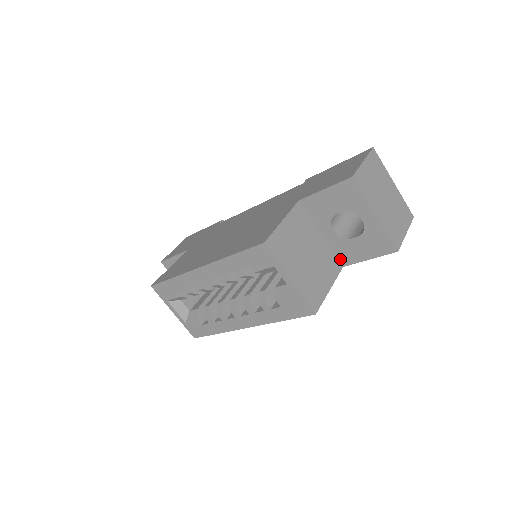
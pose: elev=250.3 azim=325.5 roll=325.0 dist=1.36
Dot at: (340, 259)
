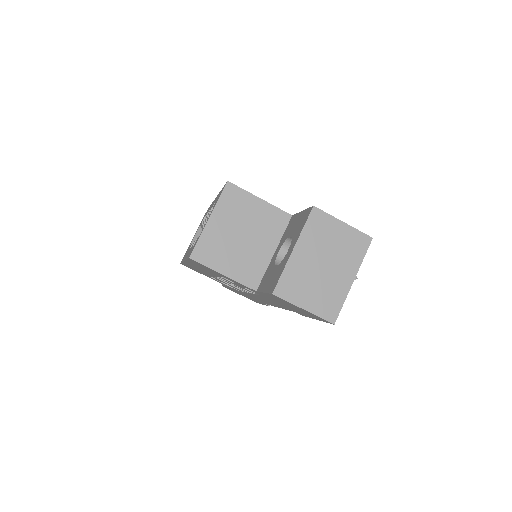
Dot at: (261, 282)
